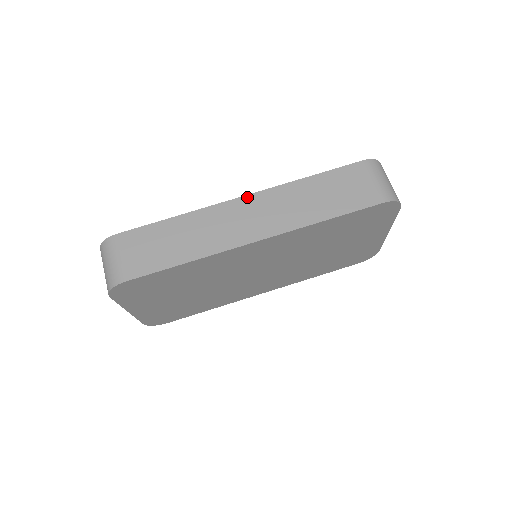
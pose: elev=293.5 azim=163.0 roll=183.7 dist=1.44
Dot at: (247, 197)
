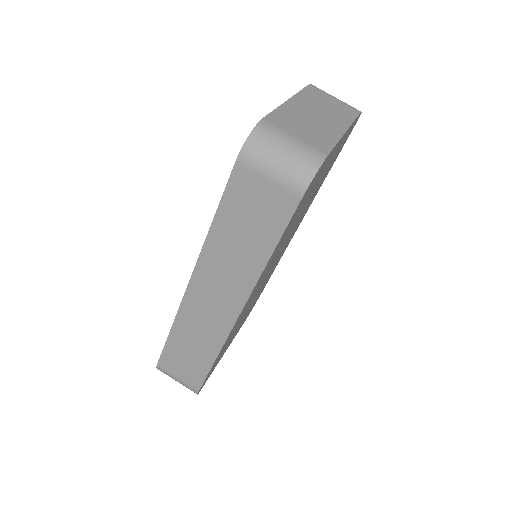
Dot at: (192, 282)
